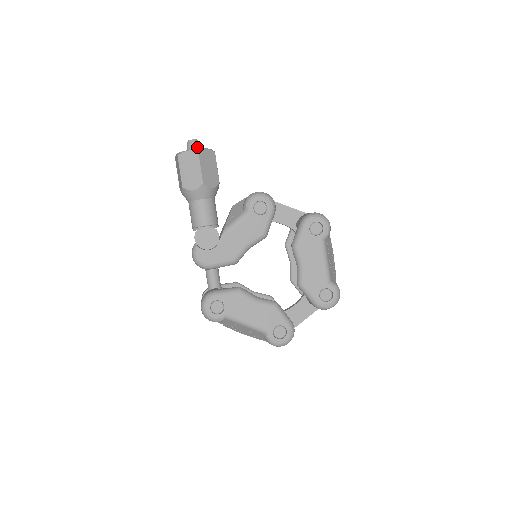
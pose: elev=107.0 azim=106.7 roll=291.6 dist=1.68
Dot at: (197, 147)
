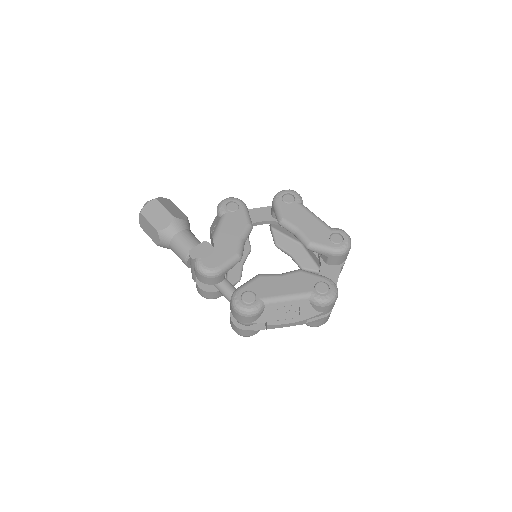
Dot at: occluded
